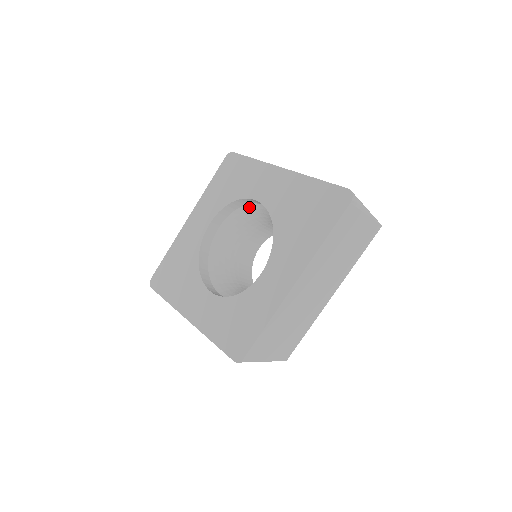
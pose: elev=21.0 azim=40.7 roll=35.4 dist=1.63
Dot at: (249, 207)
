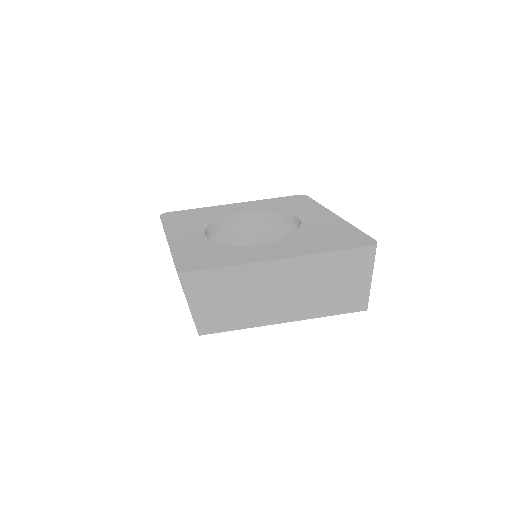
Dot at: (285, 226)
